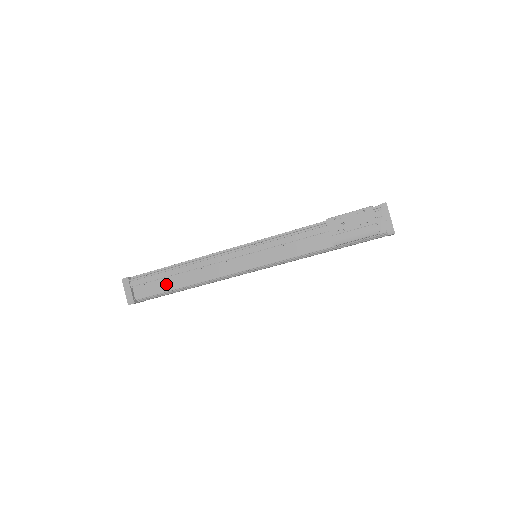
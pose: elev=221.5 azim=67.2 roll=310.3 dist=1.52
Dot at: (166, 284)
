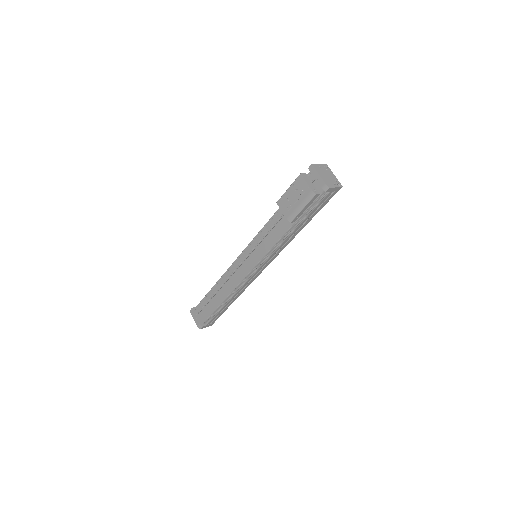
Dot at: (213, 304)
